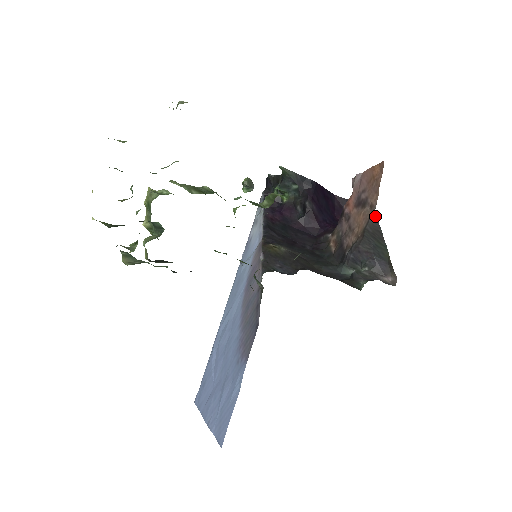
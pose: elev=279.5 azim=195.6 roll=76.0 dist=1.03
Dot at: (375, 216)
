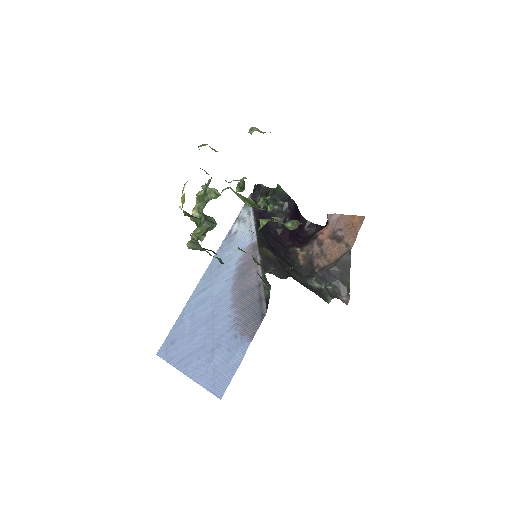
Dot at: (349, 254)
